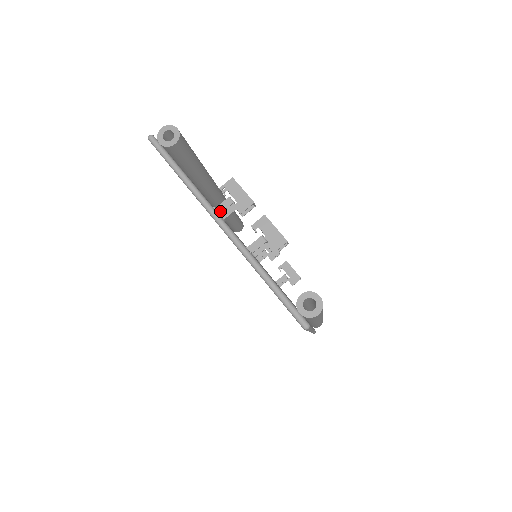
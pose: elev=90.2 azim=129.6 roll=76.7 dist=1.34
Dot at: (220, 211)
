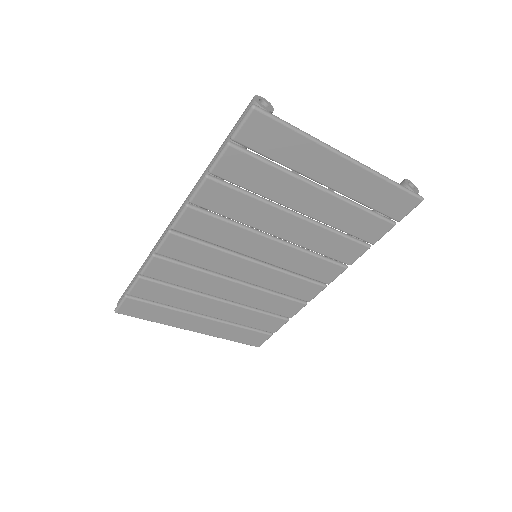
Dot at: occluded
